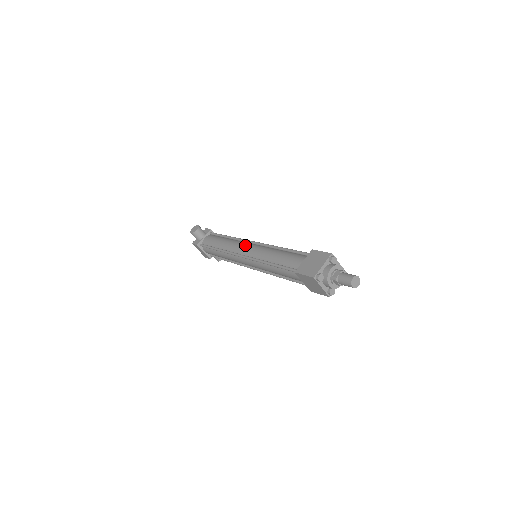
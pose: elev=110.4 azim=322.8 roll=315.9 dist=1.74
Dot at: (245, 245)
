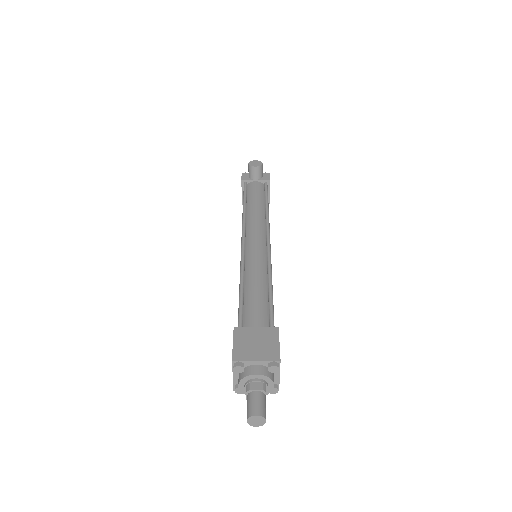
Dot at: (260, 235)
